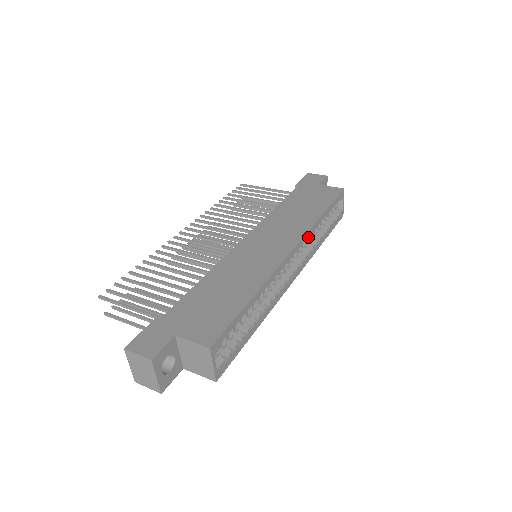
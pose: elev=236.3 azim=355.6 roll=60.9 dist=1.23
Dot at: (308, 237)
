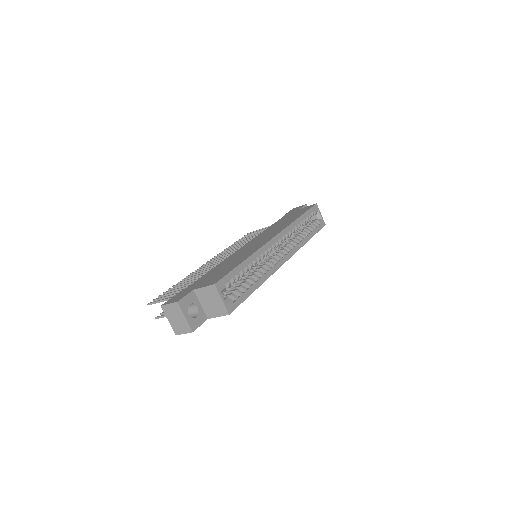
Dot at: (290, 232)
